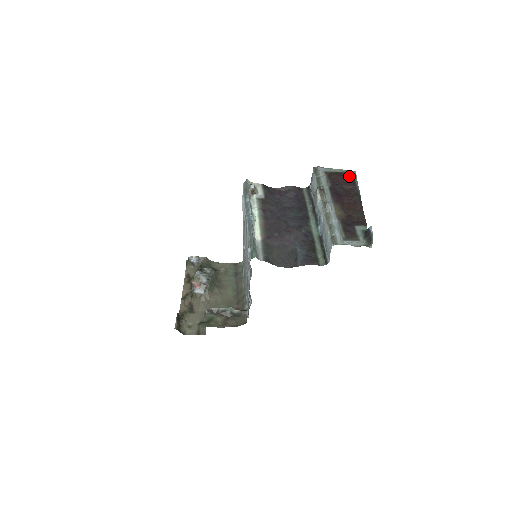
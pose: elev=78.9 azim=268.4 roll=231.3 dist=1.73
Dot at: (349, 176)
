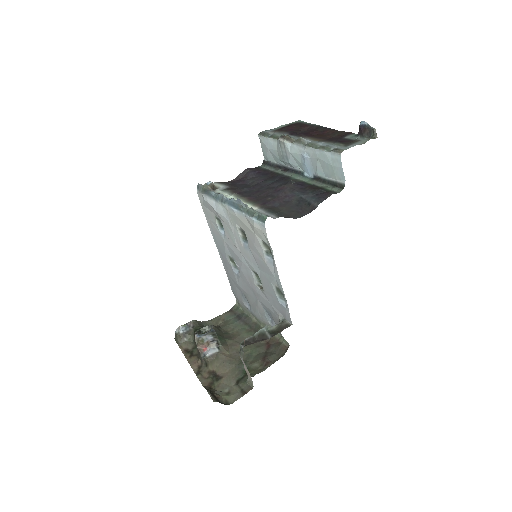
Dot at: (297, 124)
